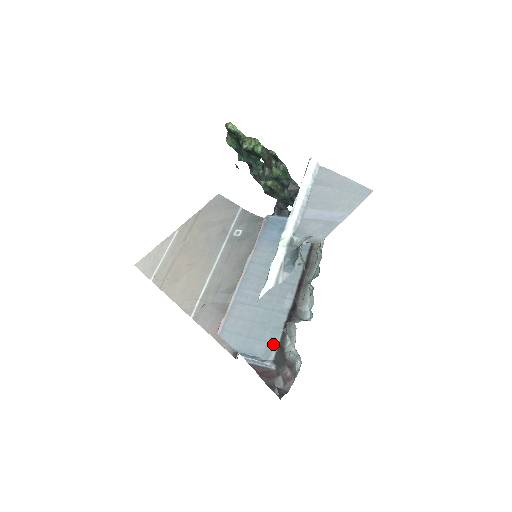
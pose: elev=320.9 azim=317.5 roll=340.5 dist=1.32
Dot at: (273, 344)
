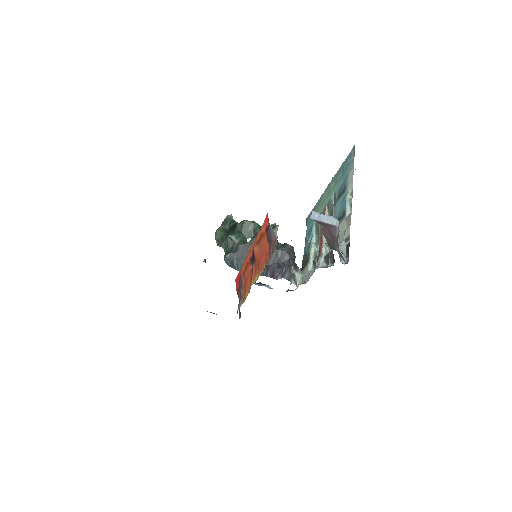
Dot at: occluded
